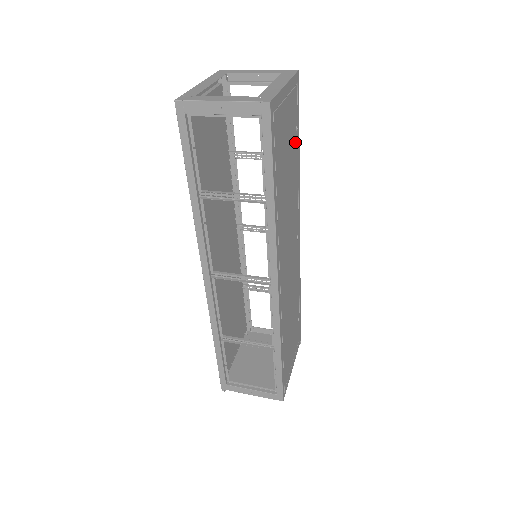
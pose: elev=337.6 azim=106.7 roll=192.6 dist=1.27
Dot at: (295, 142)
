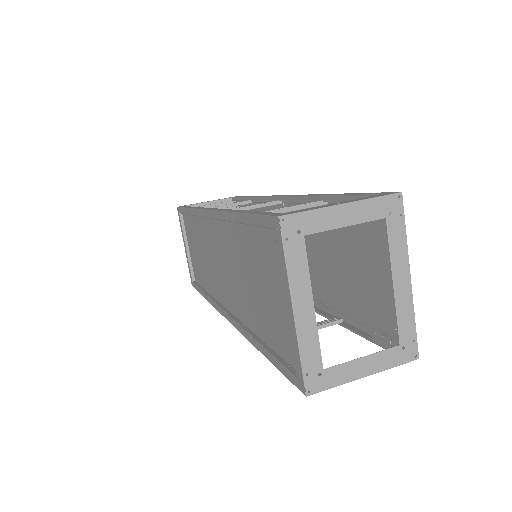
Dot at: occluded
